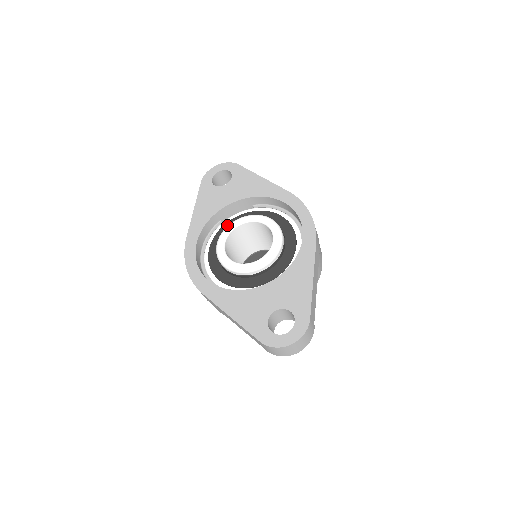
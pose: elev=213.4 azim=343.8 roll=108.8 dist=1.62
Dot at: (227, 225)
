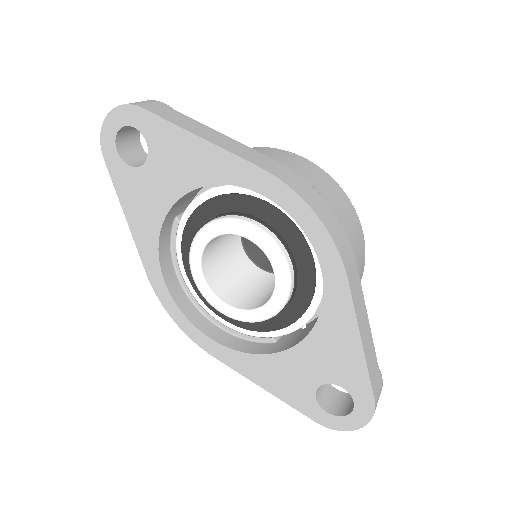
Dot at: (189, 228)
